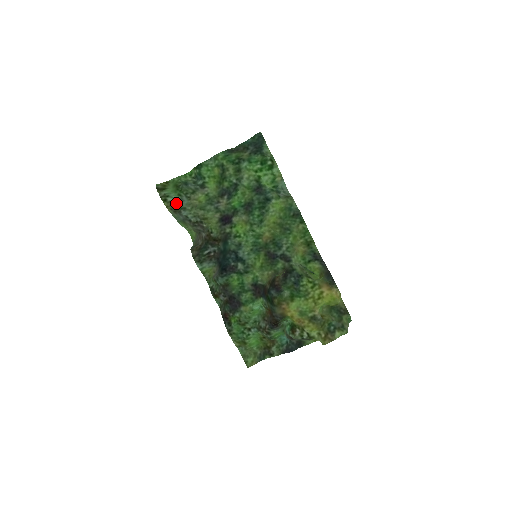
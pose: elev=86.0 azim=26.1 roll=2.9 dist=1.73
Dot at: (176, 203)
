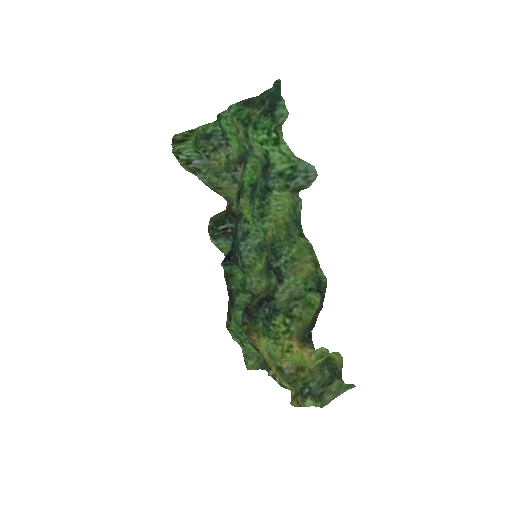
Dot at: (191, 162)
